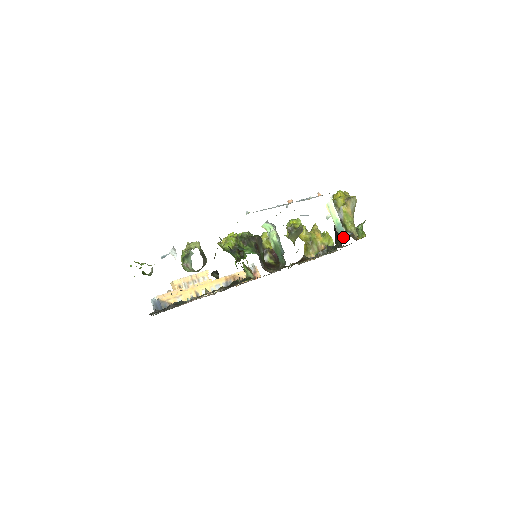
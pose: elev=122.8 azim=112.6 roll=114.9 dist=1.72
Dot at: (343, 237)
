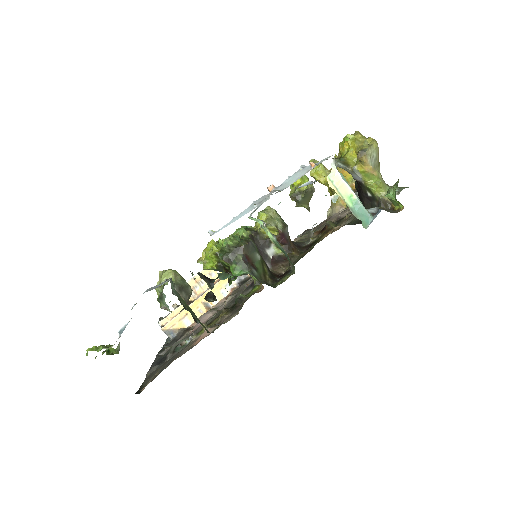
Dot at: (367, 221)
